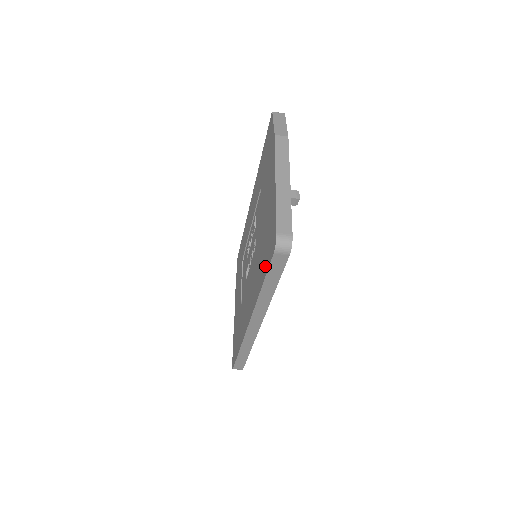
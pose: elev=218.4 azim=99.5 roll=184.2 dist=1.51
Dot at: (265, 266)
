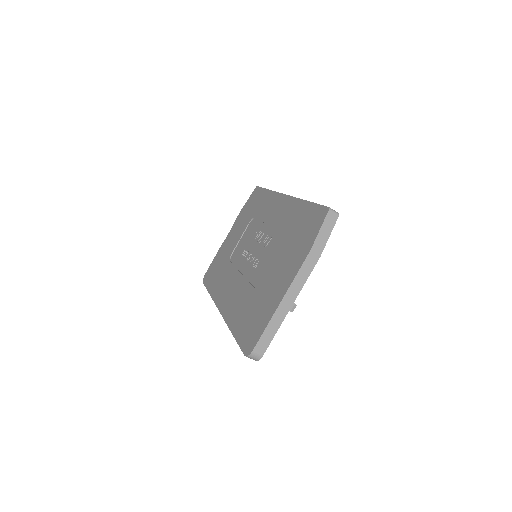
Dot at: (241, 333)
